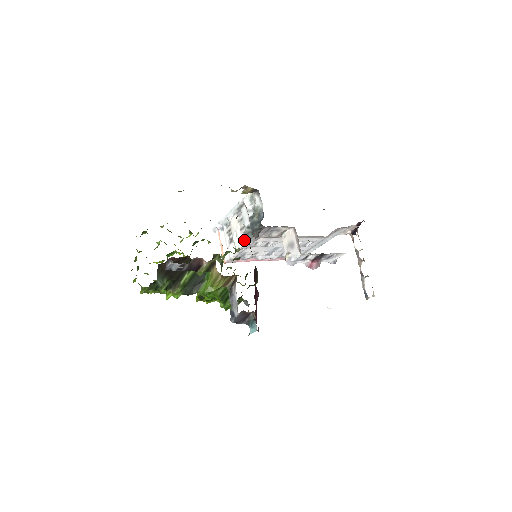
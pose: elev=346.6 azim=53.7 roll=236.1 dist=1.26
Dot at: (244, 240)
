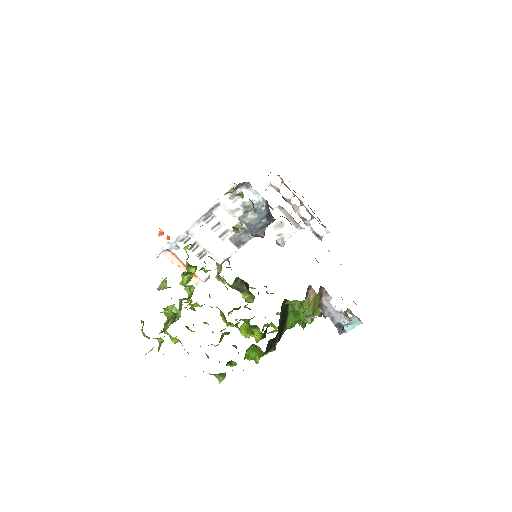
Dot at: (234, 246)
